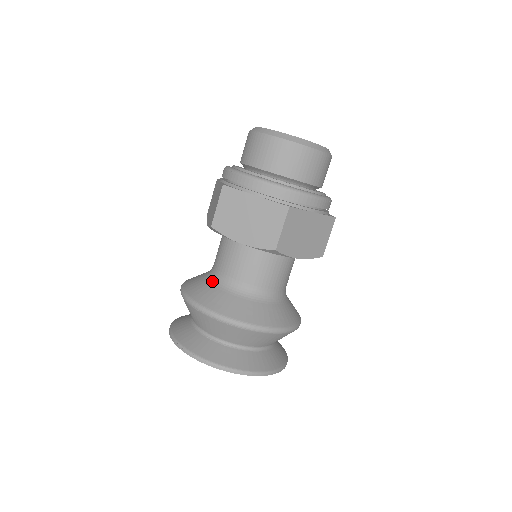
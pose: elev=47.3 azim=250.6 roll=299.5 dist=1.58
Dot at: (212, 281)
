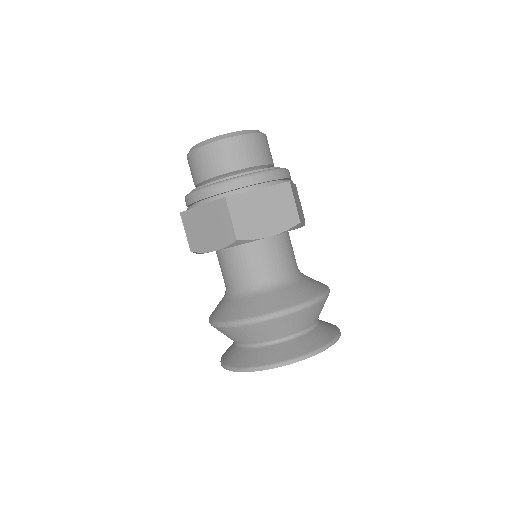
Dot at: (224, 297)
